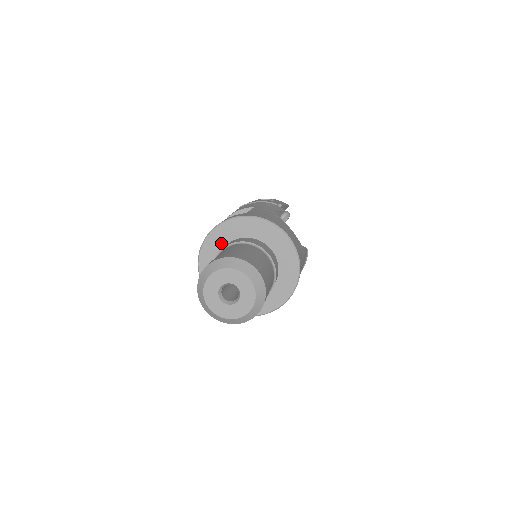
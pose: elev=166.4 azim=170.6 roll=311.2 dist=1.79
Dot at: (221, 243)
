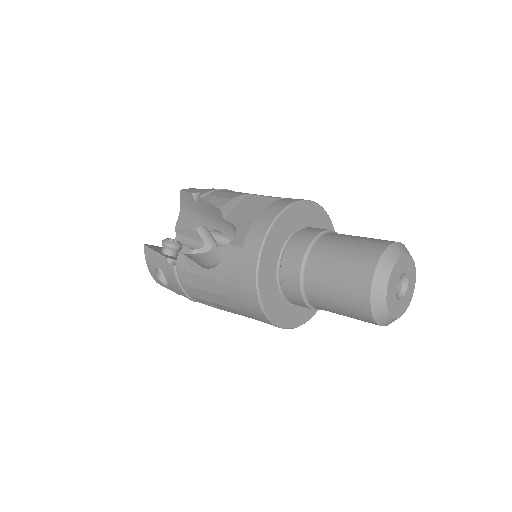
Dot at: (282, 237)
